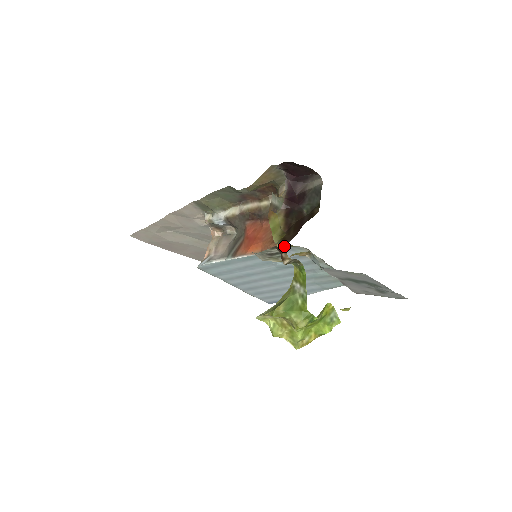
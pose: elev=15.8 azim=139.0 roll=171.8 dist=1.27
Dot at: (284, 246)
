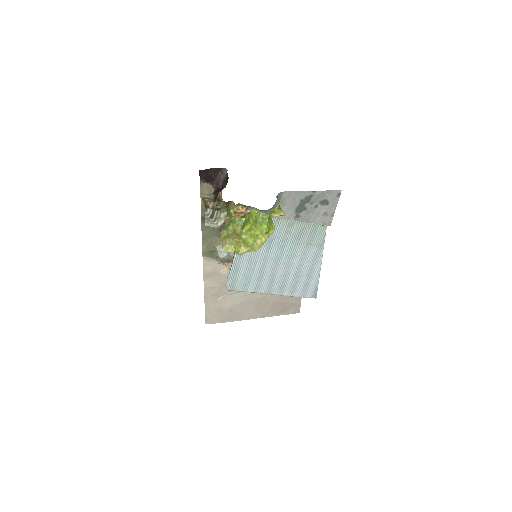
Dot at: (205, 201)
